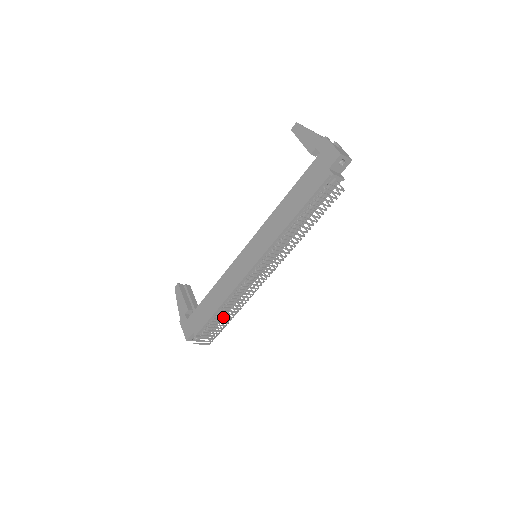
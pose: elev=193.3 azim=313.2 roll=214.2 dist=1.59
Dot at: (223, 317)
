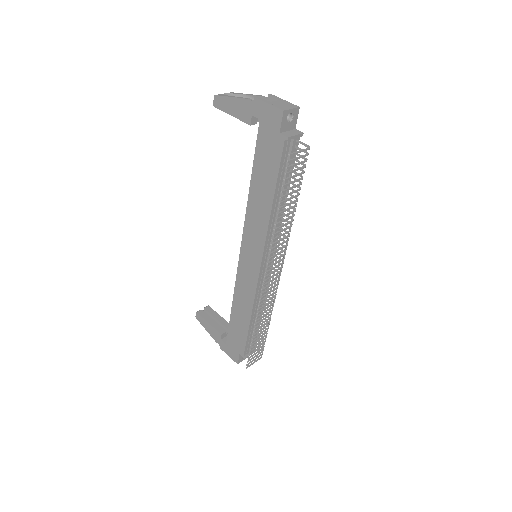
Dot at: (259, 331)
